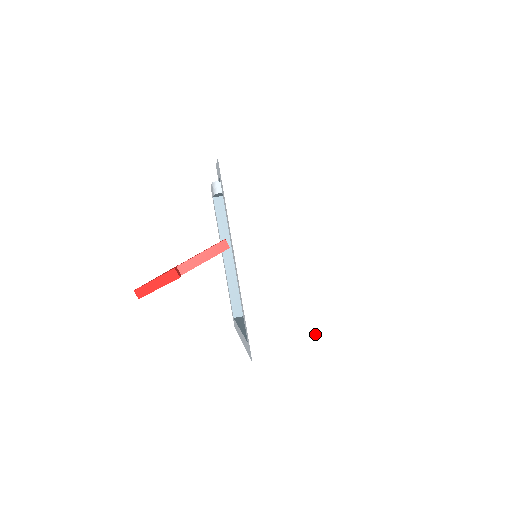
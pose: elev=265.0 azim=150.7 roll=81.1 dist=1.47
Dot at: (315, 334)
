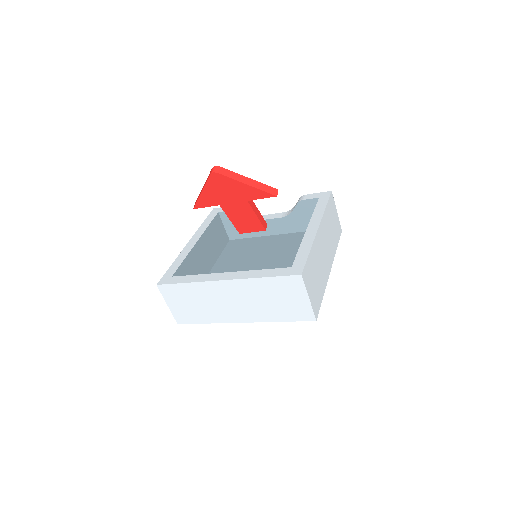
Dot at: (318, 310)
